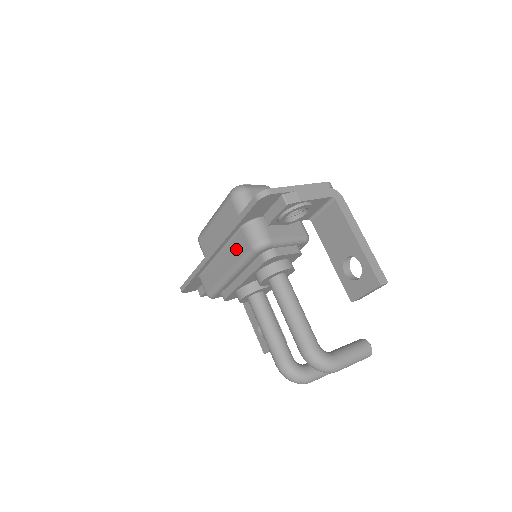
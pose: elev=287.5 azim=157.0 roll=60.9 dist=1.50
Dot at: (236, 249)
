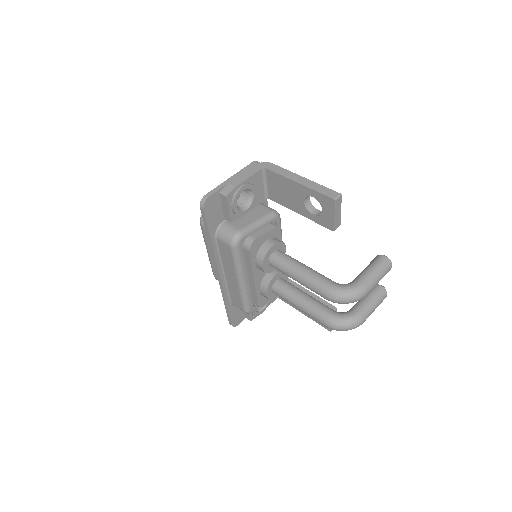
Dot at: (227, 258)
